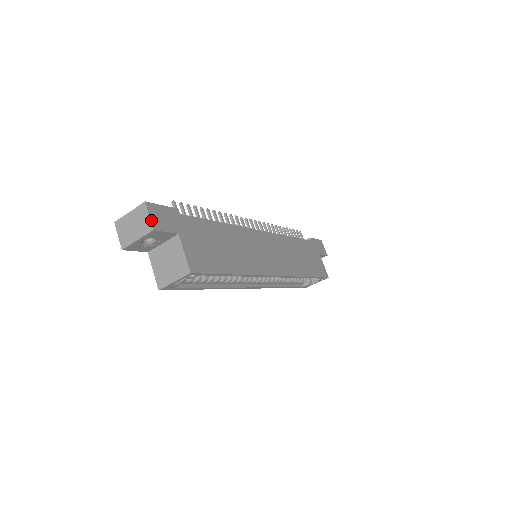
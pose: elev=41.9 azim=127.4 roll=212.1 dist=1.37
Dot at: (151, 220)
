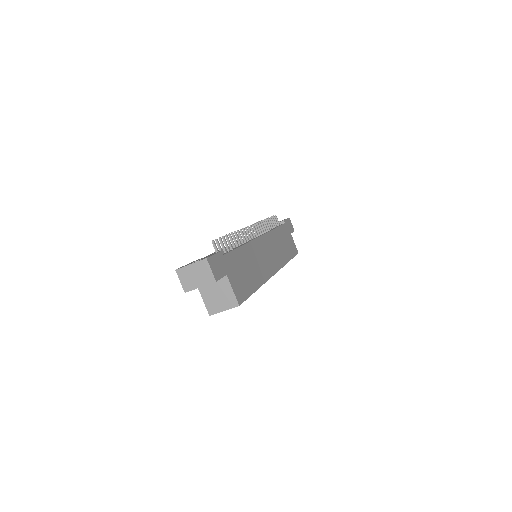
Dot at: (213, 273)
